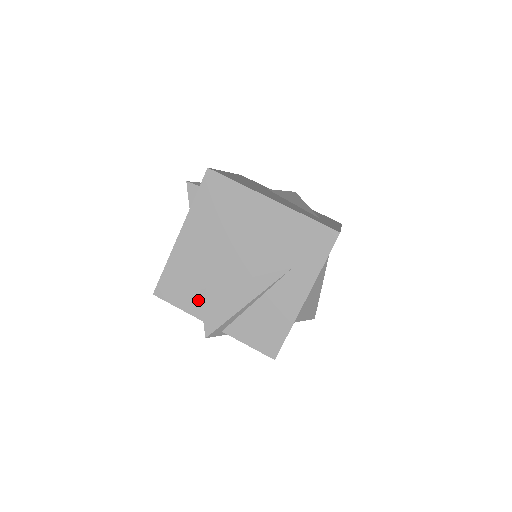
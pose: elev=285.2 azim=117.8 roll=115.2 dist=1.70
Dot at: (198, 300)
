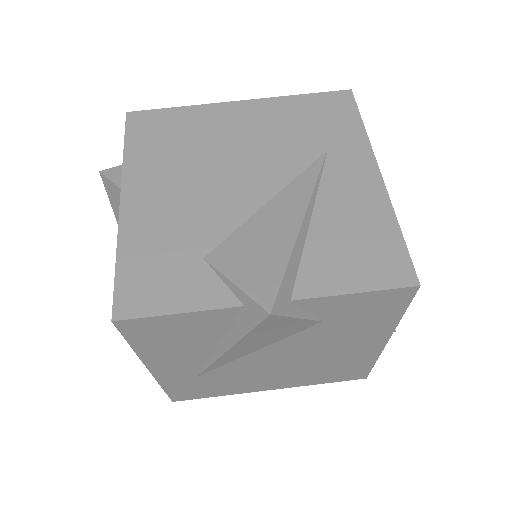
Dot at: (210, 276)
